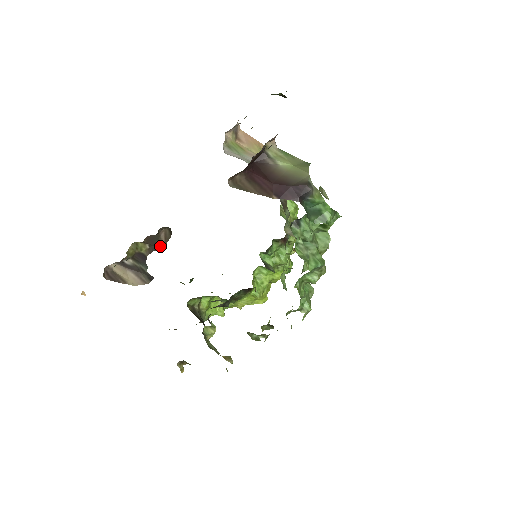
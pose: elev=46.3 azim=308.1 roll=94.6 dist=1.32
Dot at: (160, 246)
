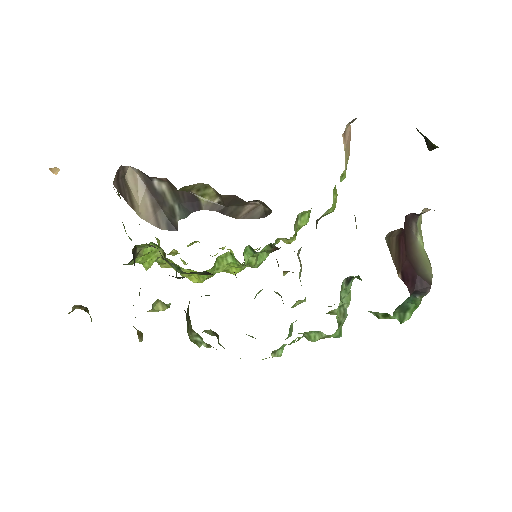
Dot at: (233, 214)
